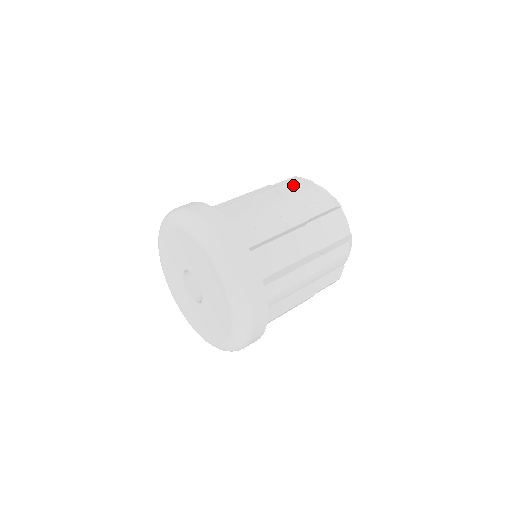
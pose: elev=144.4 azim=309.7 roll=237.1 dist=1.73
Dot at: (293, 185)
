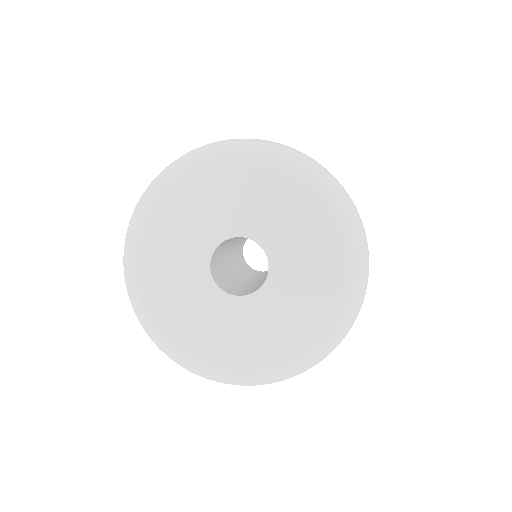
Dot at: occluded
